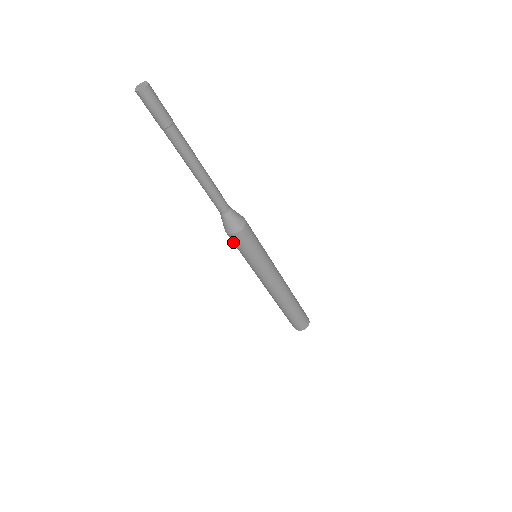
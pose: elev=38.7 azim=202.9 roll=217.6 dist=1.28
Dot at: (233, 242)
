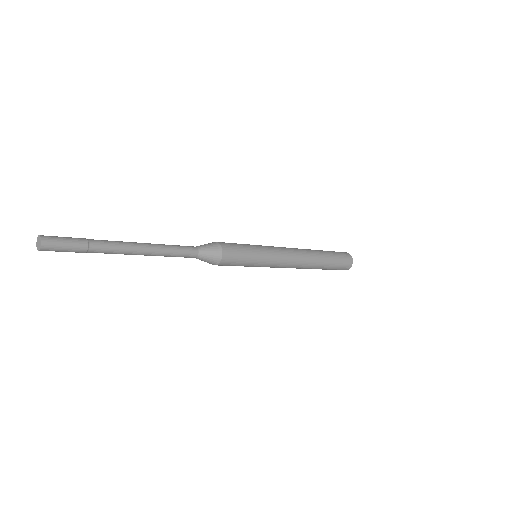
Dot at: occluded
